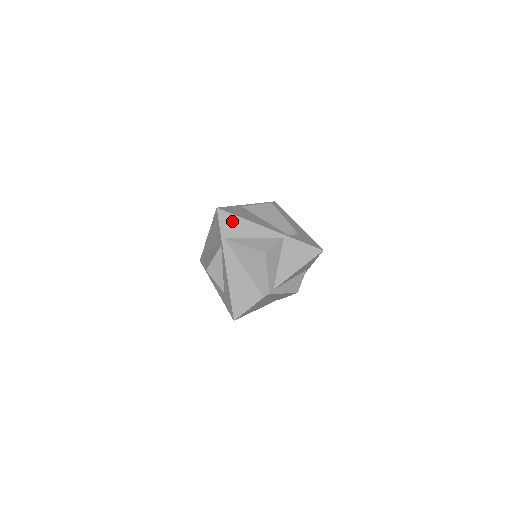
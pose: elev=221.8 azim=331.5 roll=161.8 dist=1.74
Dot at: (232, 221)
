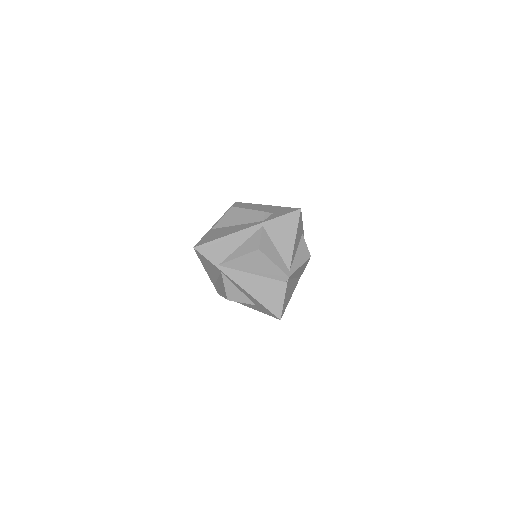
Dot at: (213, 247)
